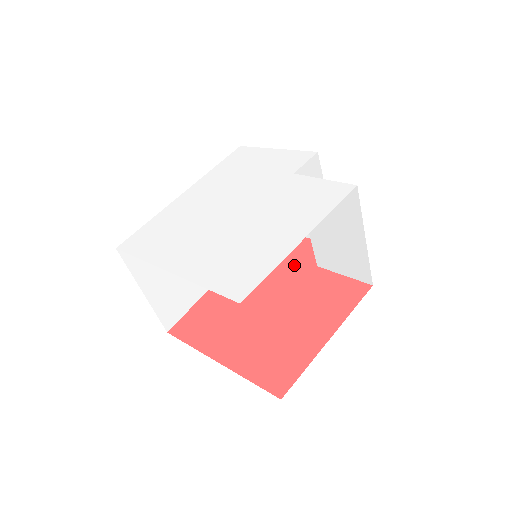
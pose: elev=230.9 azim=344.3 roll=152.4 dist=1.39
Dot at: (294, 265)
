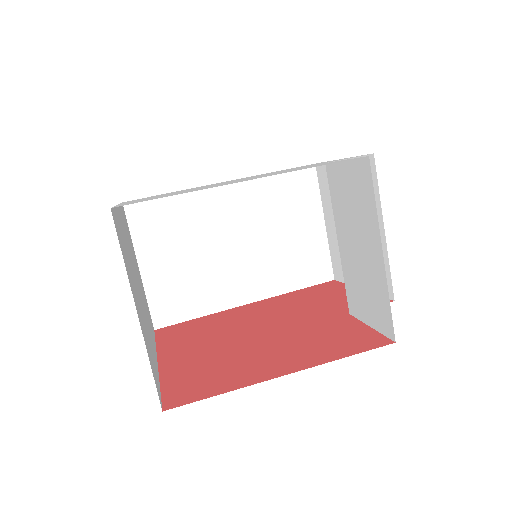
Dot at: (326, 308)
